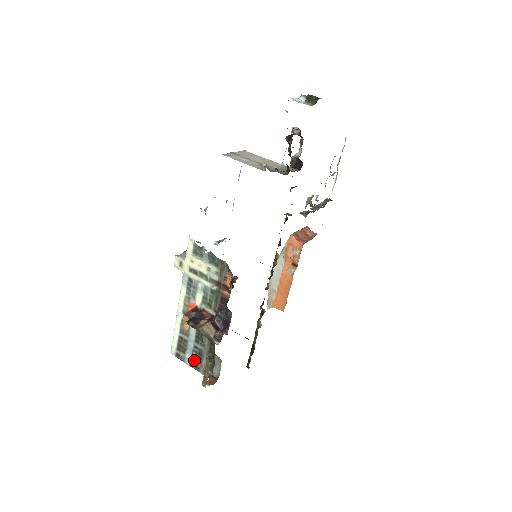
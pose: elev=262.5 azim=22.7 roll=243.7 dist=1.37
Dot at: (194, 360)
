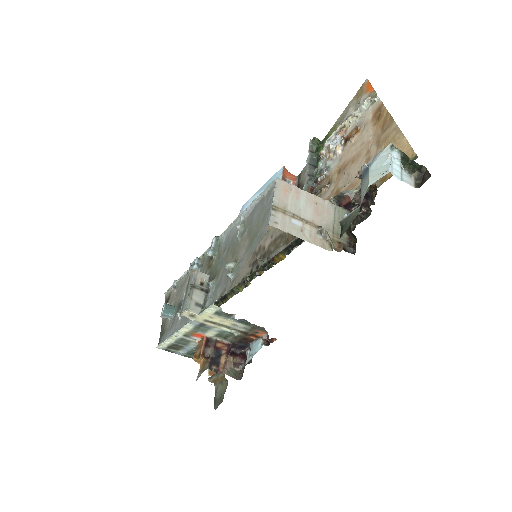
Dot at: (189, 355)
